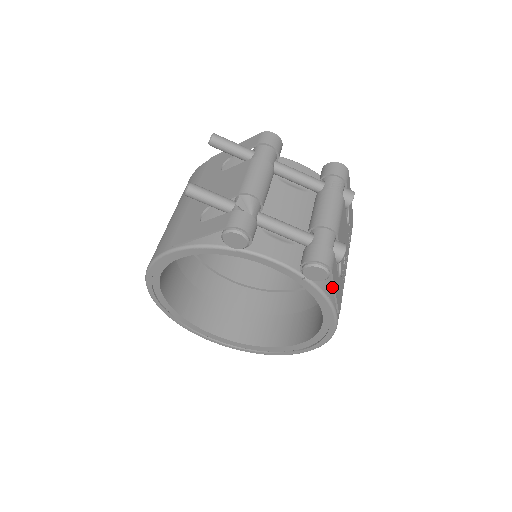
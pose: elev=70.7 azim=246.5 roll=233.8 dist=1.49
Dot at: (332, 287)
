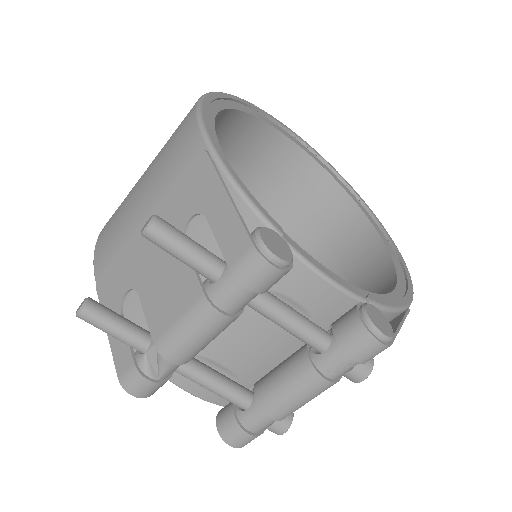
Dot at: occluded
